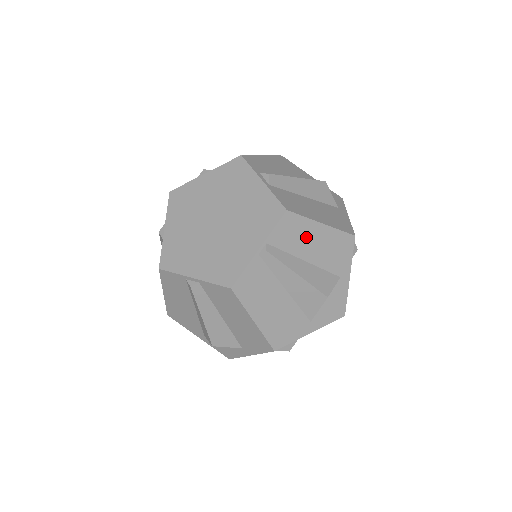
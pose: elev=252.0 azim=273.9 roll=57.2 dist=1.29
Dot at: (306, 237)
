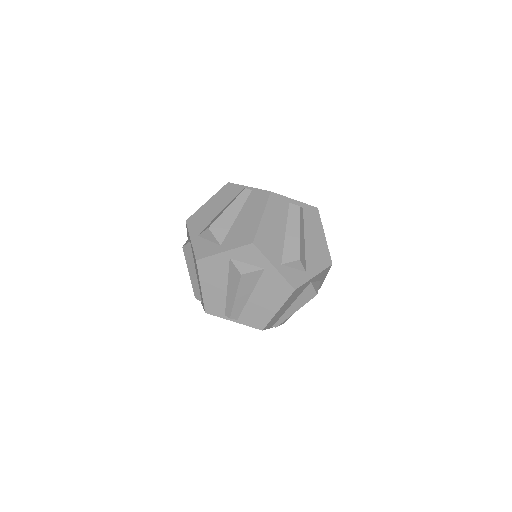
Dot at: (280, 313)
